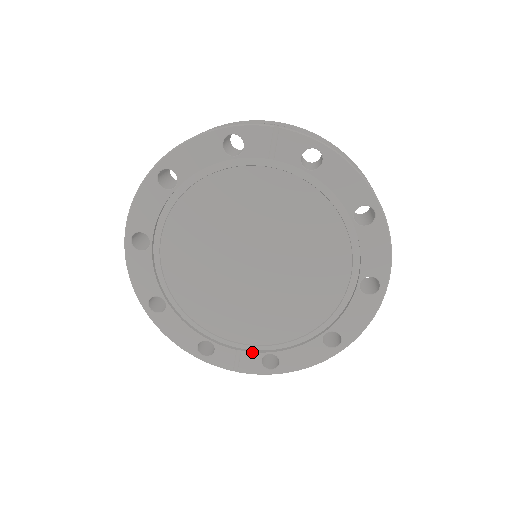
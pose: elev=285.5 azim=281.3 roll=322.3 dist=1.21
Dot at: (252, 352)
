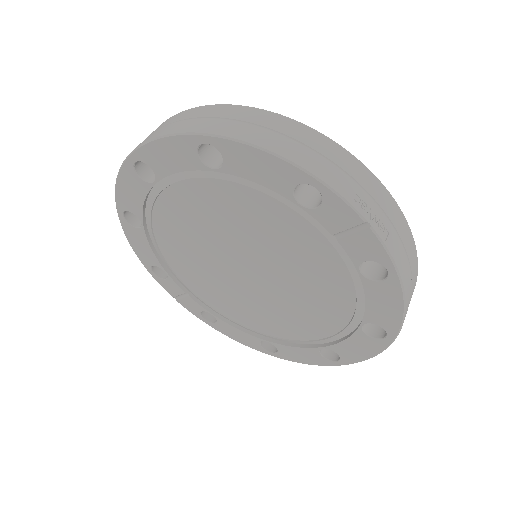
Dot at: (198, 303)
